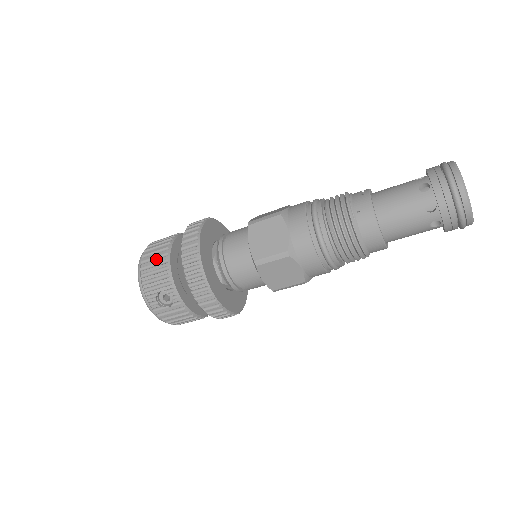
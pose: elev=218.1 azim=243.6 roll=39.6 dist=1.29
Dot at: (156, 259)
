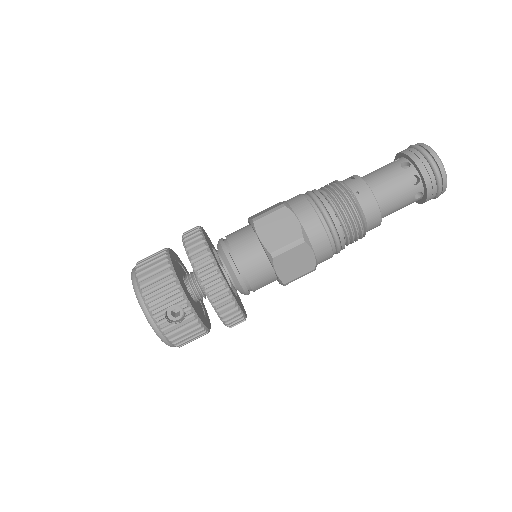
Dot at: (157, 273)
